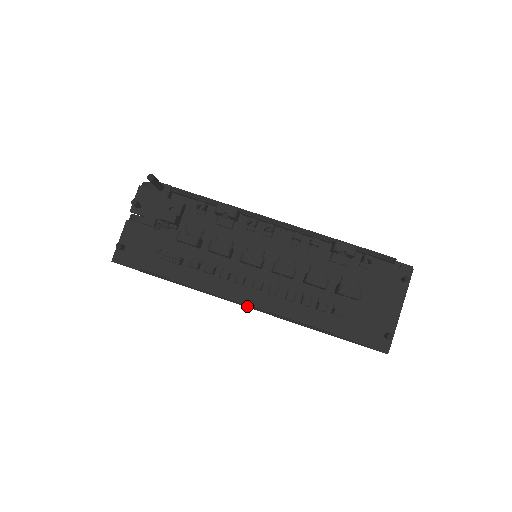
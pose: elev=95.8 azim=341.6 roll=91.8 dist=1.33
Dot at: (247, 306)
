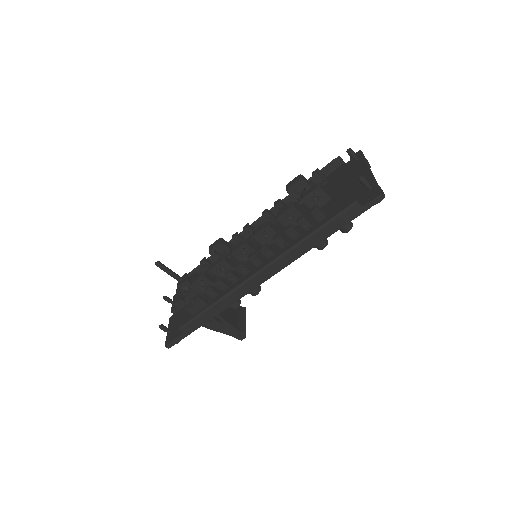
Dot at: (254, 275)
